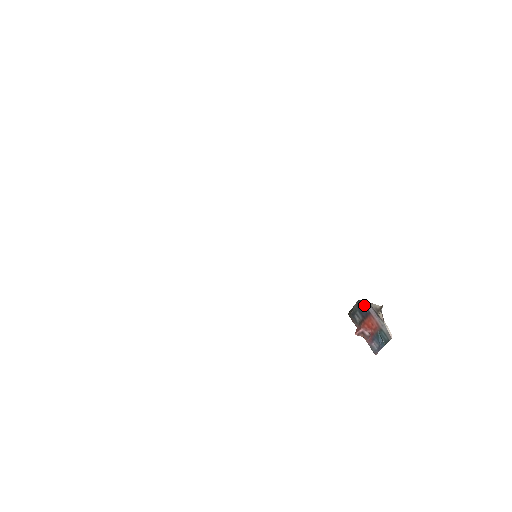
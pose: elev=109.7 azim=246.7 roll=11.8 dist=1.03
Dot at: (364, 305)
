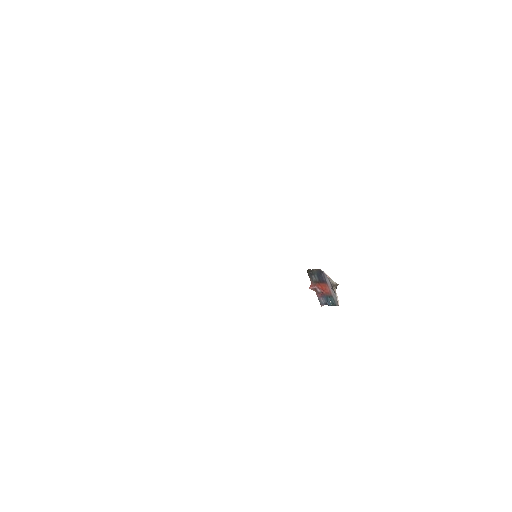
Dot at: (323, 275)
